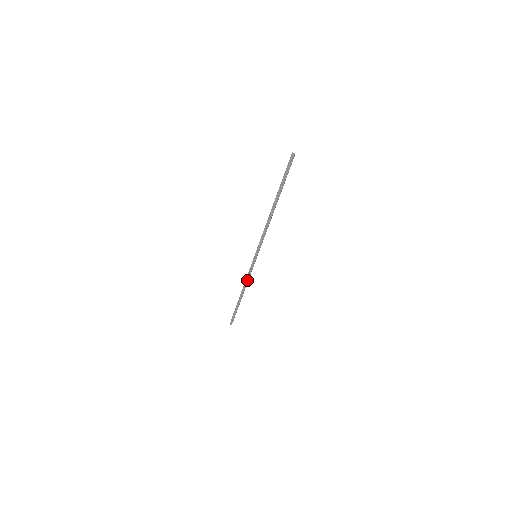
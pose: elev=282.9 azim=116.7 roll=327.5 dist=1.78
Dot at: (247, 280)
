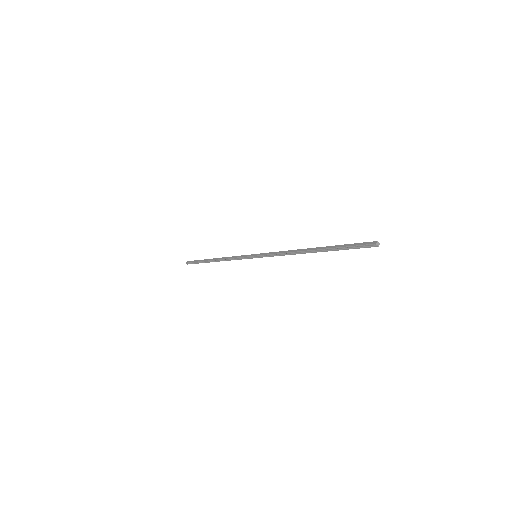
Dot at: occluded
